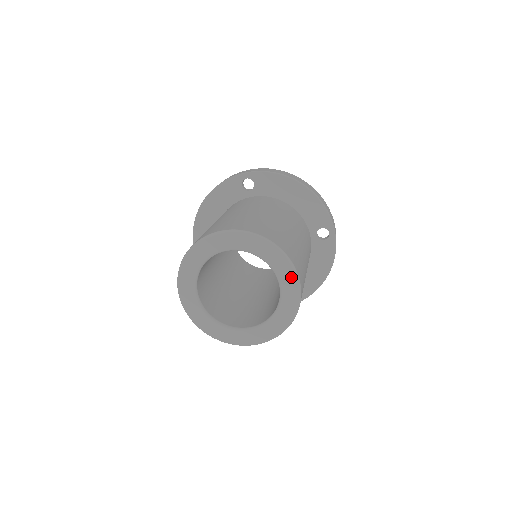
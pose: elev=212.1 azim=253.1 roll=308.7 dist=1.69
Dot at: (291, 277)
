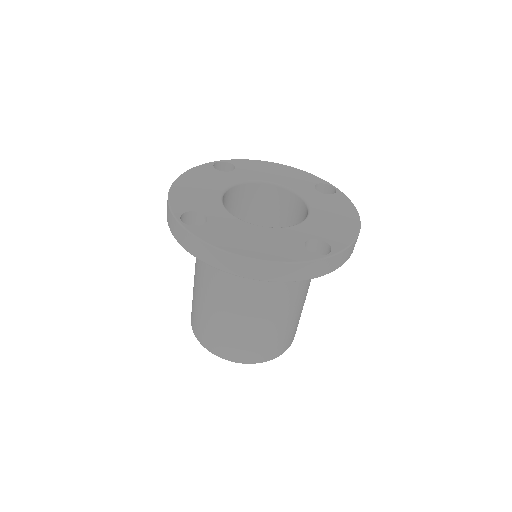
Dot at: occluded
